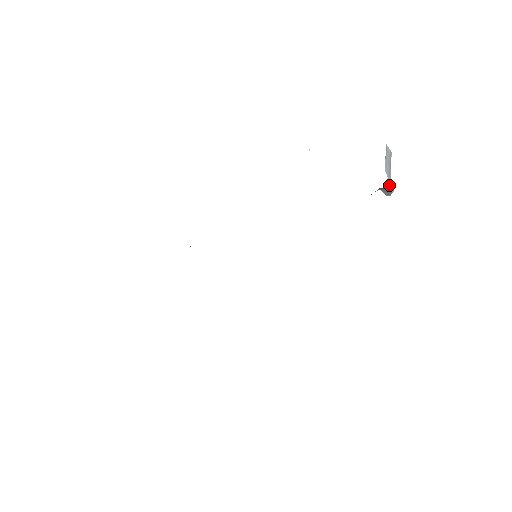
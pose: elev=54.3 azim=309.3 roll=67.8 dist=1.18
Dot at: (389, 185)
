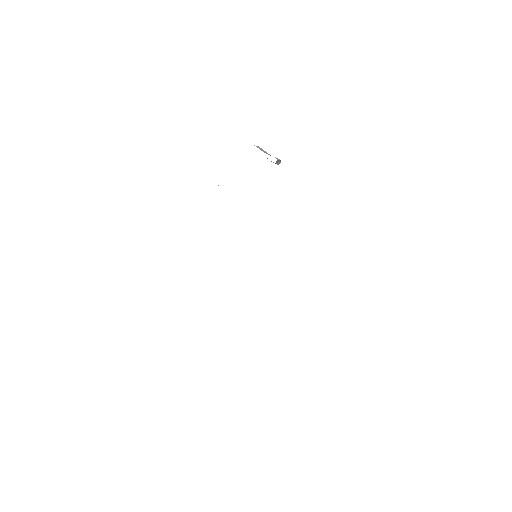
Dot at: occluded
